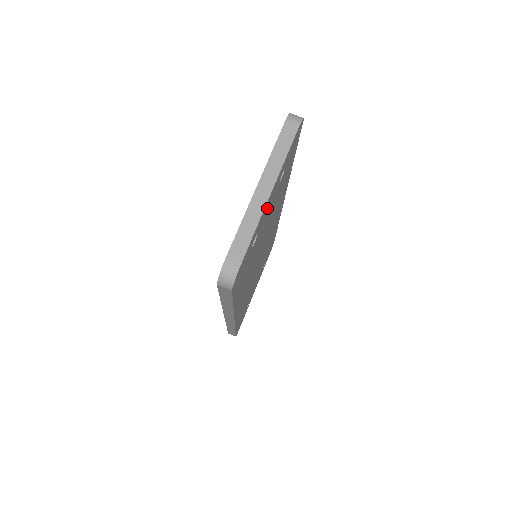
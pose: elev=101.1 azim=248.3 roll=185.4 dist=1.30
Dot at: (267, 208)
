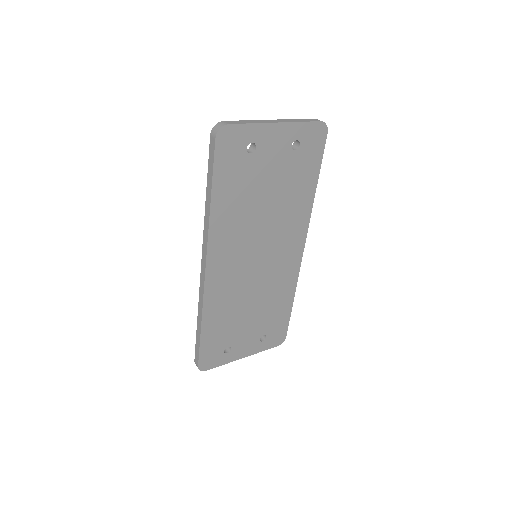
Dot at: (272, 141)
